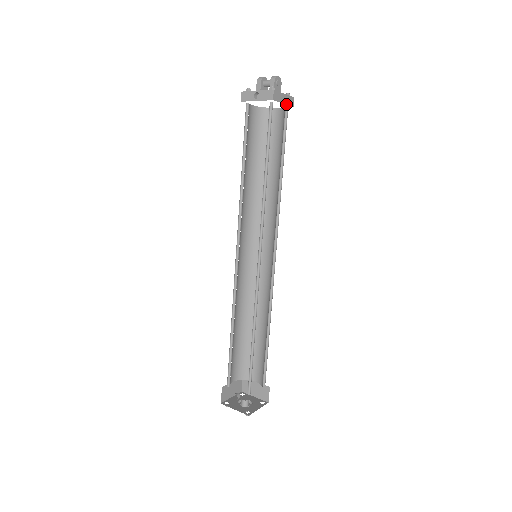
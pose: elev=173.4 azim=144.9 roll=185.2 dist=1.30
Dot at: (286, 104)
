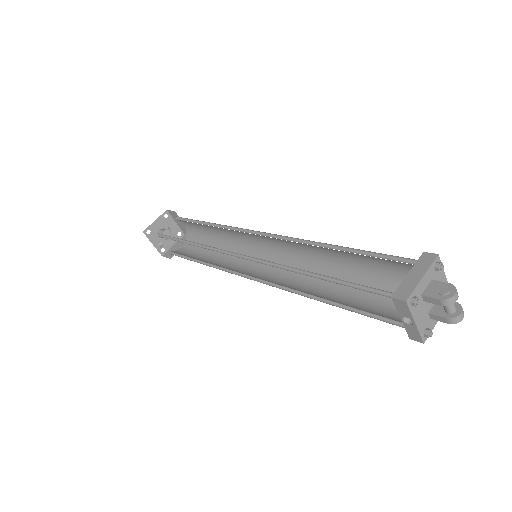
Dot at: occluded
